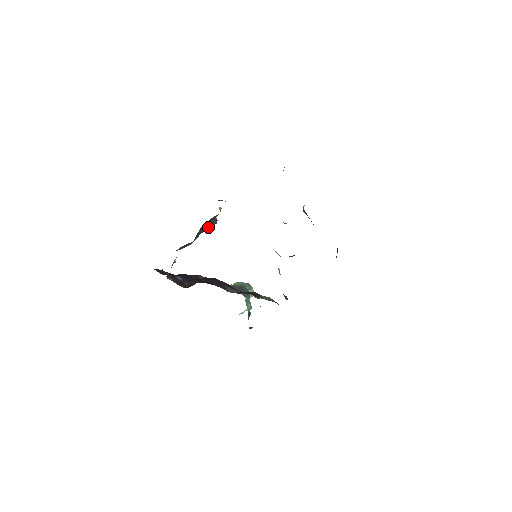
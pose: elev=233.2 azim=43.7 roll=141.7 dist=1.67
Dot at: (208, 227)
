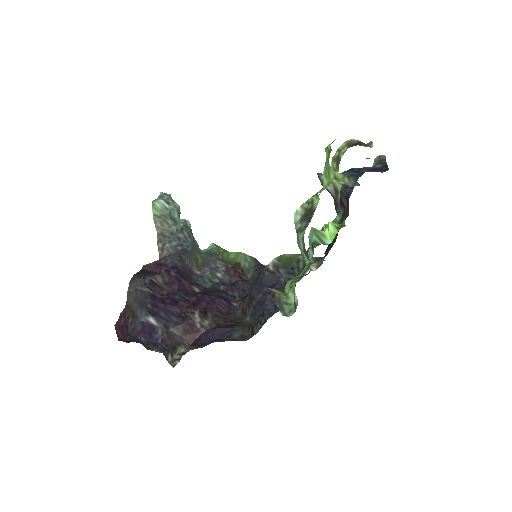
Dot at: occluded
